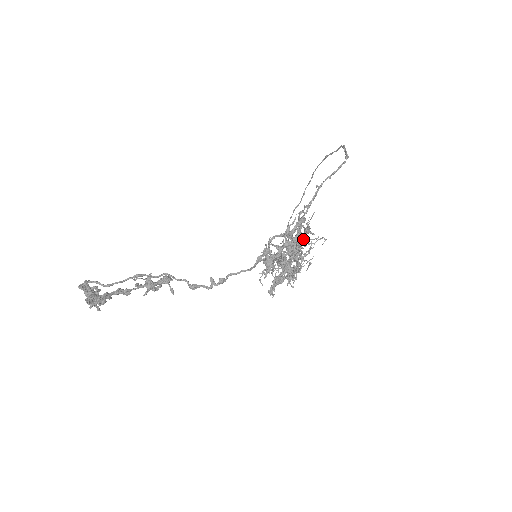
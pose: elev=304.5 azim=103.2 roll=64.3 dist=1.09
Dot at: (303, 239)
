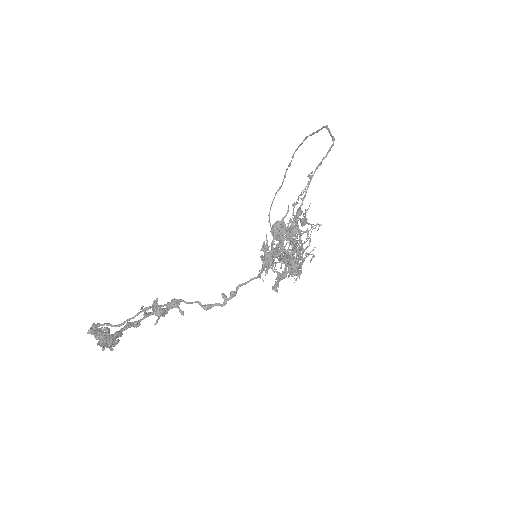
Dot at: (301, 231)
